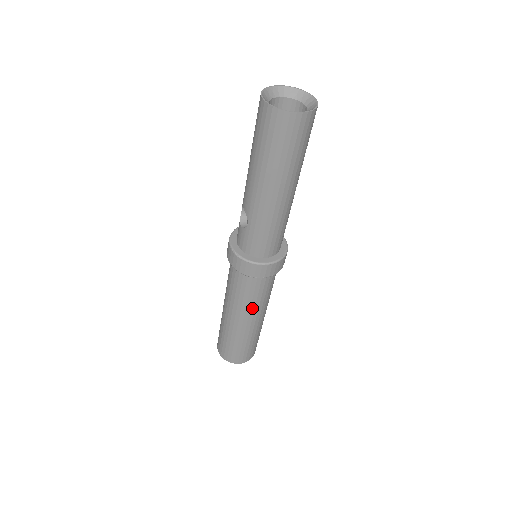
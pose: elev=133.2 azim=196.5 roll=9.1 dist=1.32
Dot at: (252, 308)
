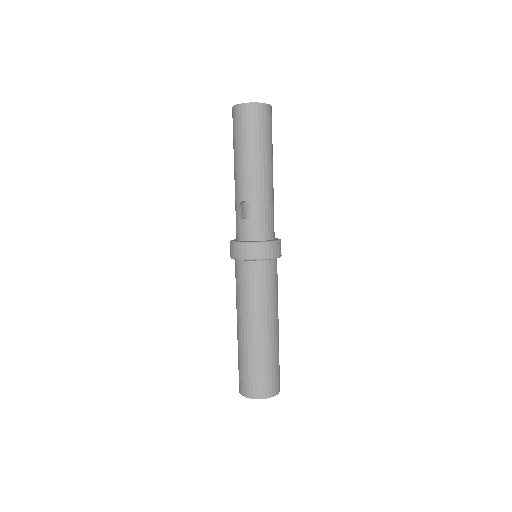
Dot at: (274, 304)
